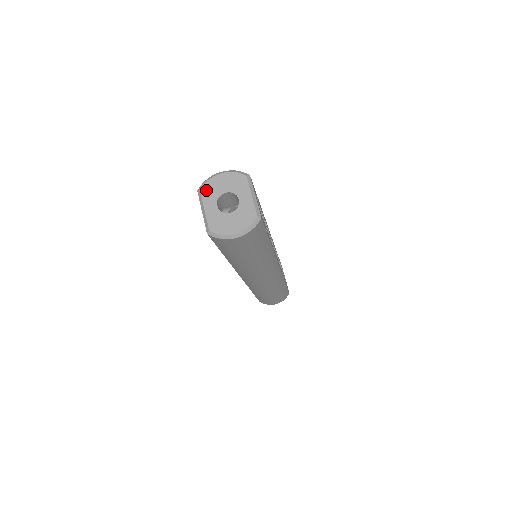
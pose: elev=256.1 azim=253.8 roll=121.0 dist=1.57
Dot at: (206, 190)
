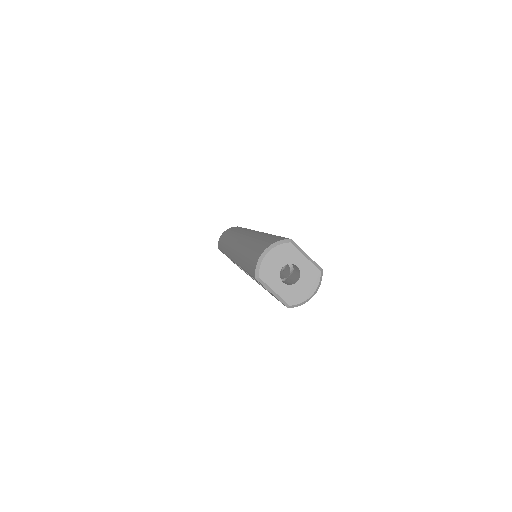
Dot at: (265, 275)
